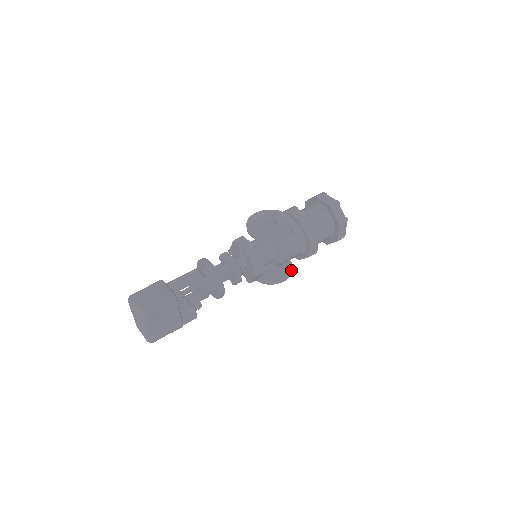
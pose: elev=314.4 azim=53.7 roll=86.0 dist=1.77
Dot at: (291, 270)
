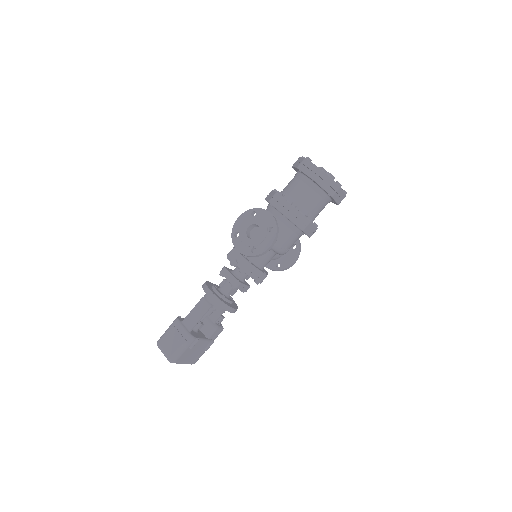
Dot at: (298, 250)
